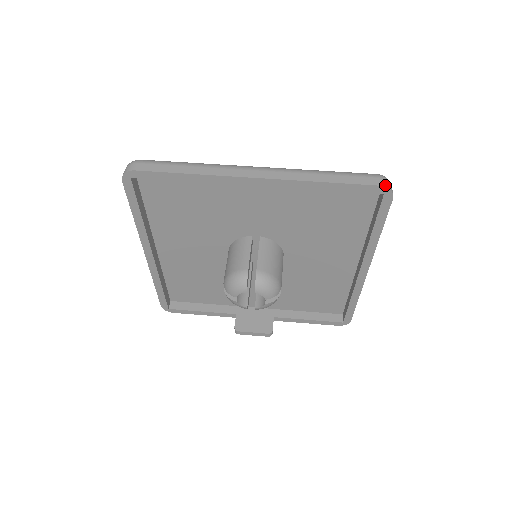
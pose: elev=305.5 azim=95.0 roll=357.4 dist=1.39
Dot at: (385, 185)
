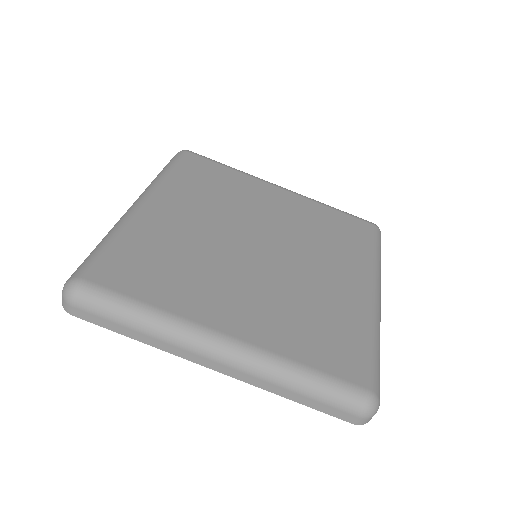
Dot at: (360, 424)
